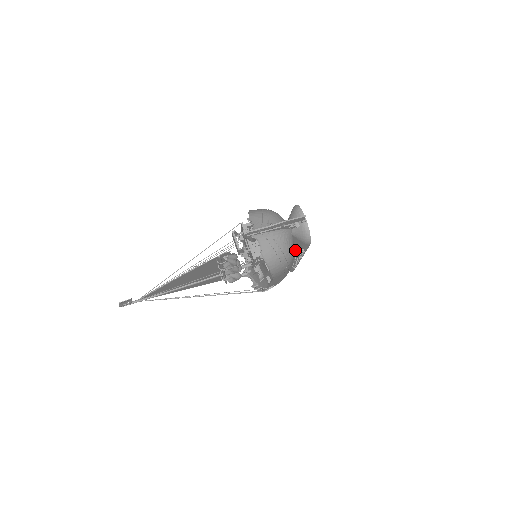
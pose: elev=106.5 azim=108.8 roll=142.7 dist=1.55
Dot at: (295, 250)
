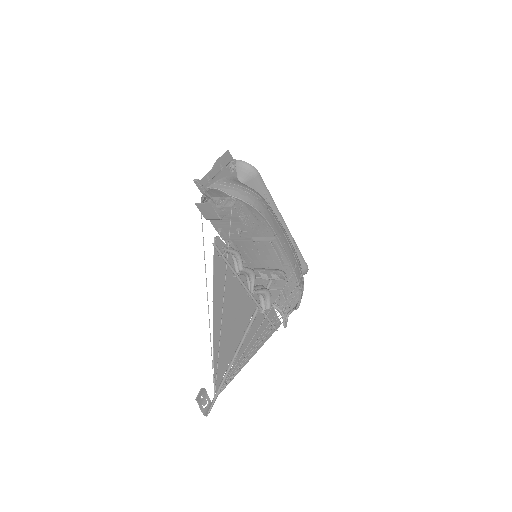
Dot at: occluded
